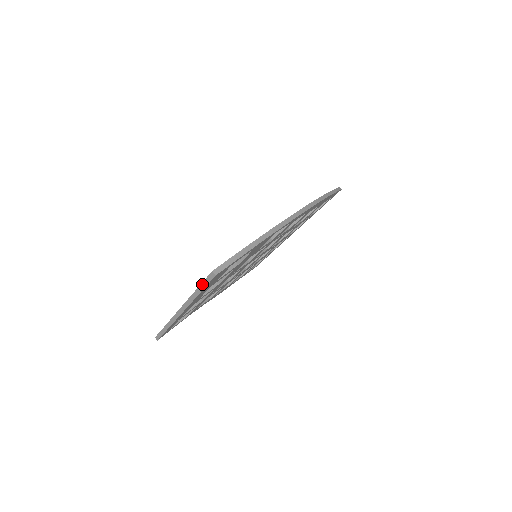
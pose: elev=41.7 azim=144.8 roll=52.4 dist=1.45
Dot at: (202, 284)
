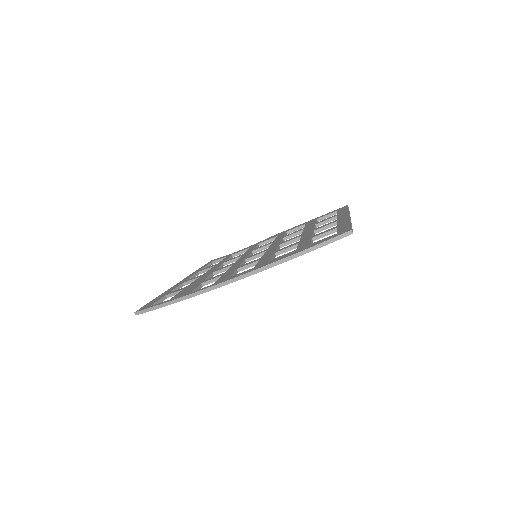
Dot at: occluded
